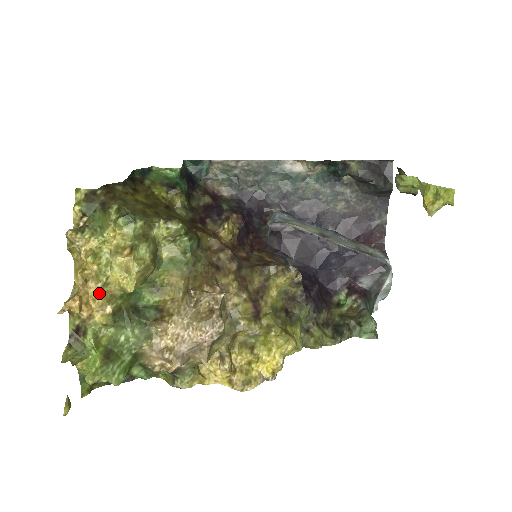
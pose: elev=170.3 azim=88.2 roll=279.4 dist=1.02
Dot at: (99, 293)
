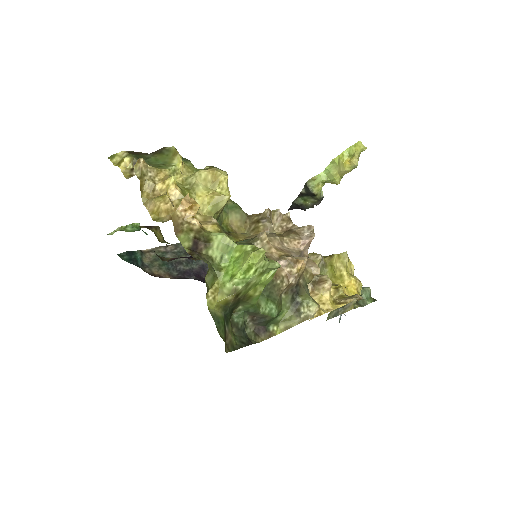
Dot at: occluded
